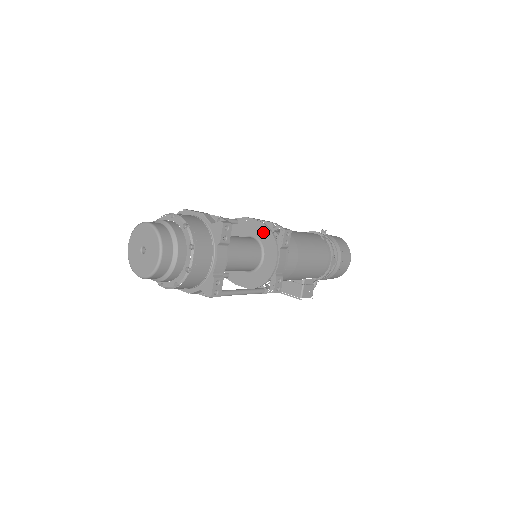
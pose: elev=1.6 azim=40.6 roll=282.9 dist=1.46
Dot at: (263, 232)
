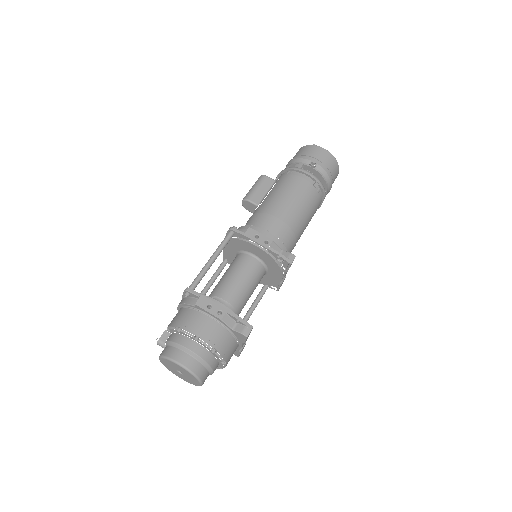
Dot at: (266, 258)
